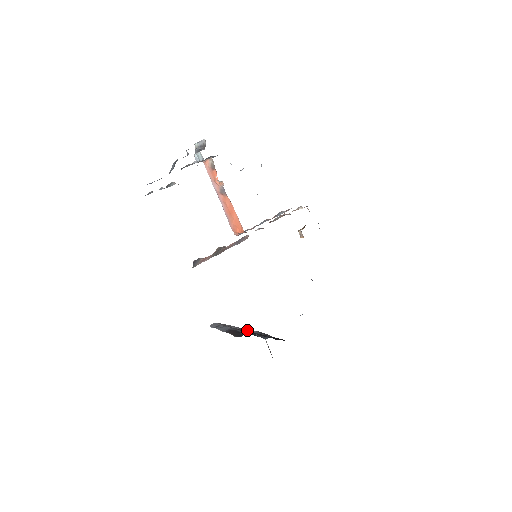
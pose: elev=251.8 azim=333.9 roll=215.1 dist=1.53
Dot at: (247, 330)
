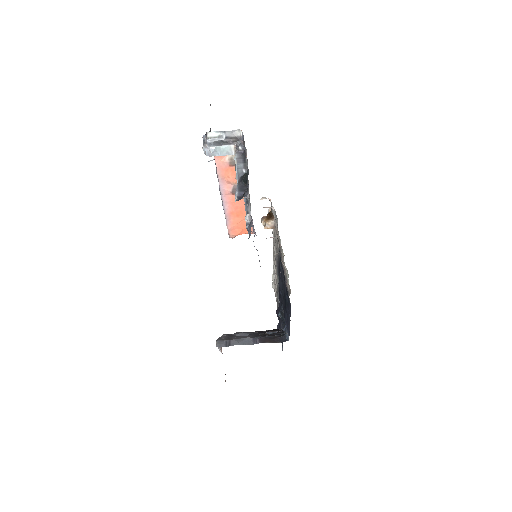
Dot at: (234, 335)
